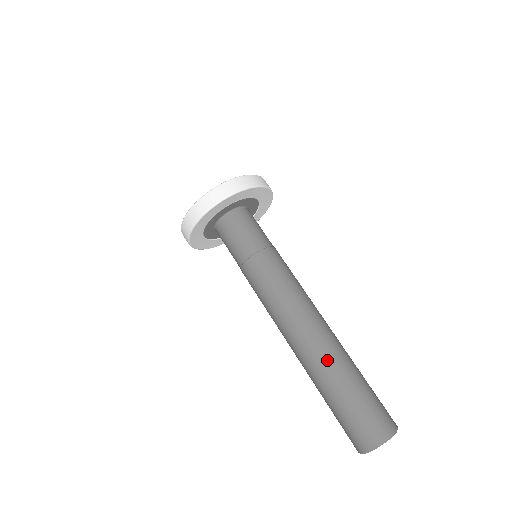
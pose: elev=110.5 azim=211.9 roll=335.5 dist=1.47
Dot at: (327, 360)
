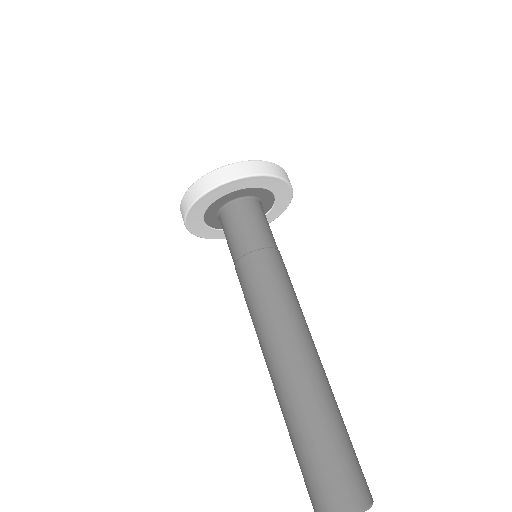
Dot at: (319, 390)
